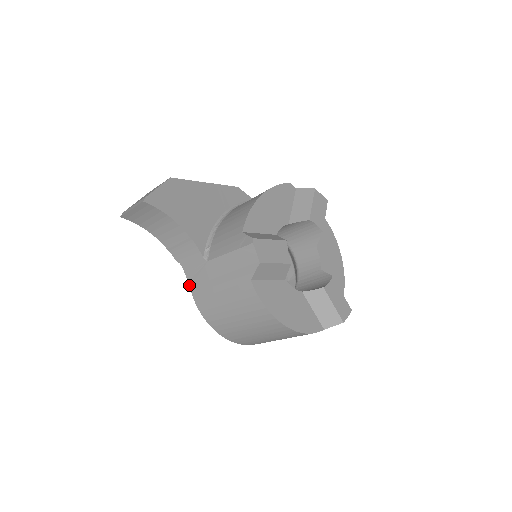
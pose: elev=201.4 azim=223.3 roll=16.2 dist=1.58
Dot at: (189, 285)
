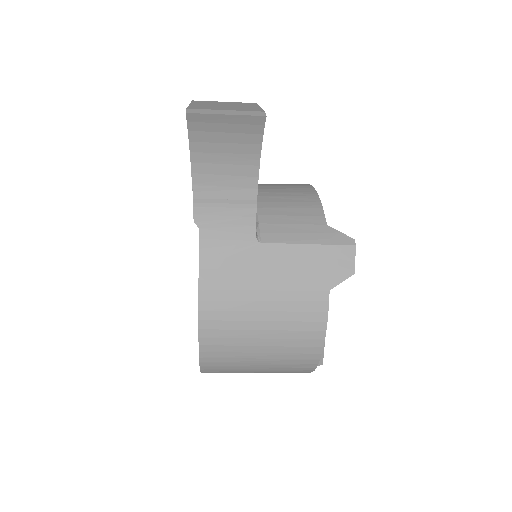
Dot at: (199, 265)
